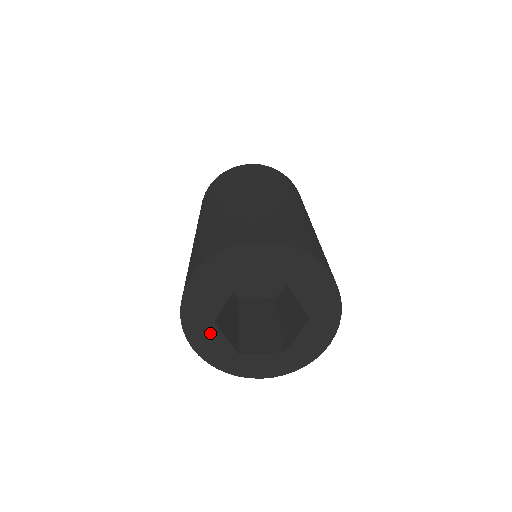
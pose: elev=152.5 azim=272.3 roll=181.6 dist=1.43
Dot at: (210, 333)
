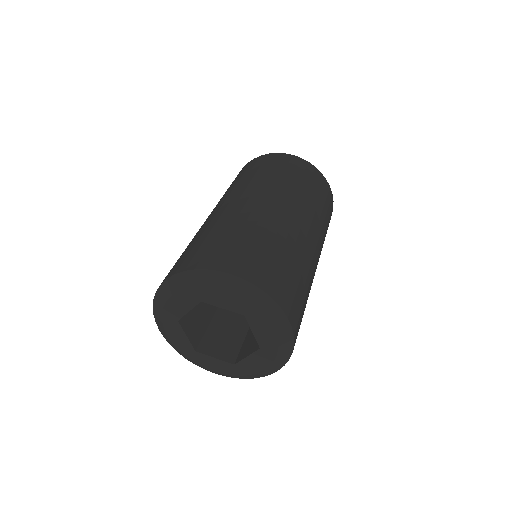
Dot at: (173, 328)
